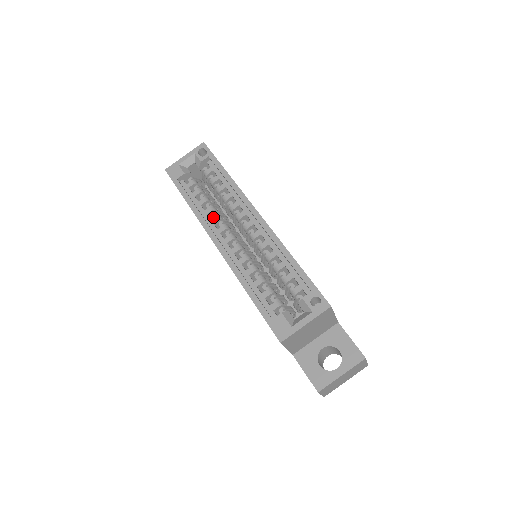
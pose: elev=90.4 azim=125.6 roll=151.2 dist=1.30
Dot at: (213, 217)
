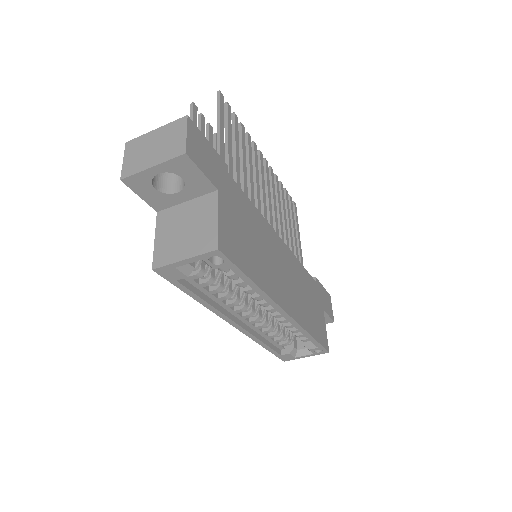
Dot at: occluded
